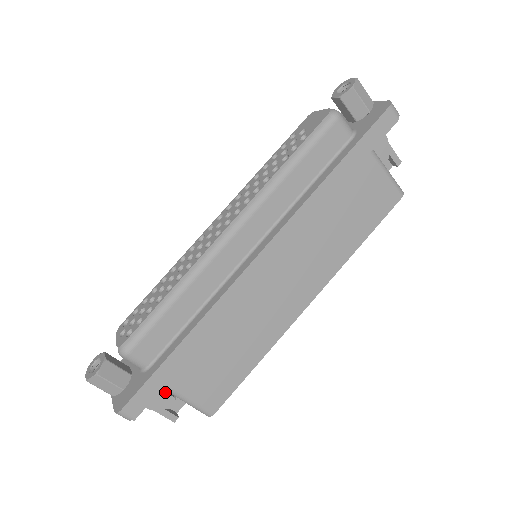
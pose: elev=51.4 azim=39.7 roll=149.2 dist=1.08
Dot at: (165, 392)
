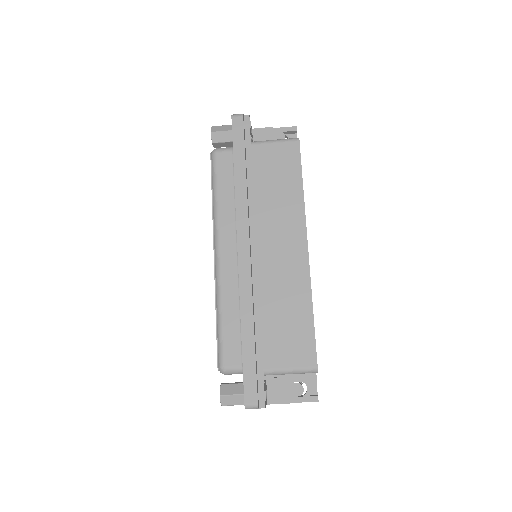
Dot at: (288, 384)
